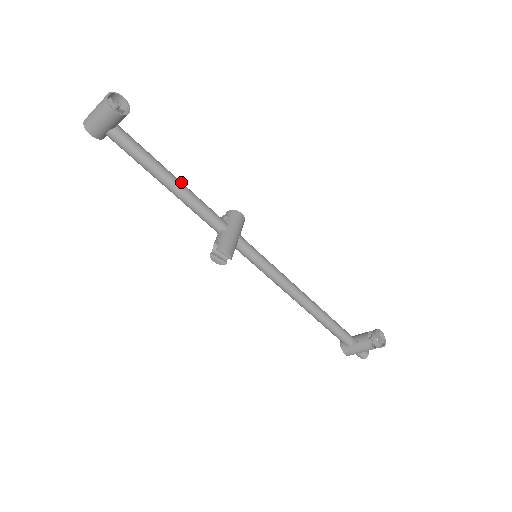
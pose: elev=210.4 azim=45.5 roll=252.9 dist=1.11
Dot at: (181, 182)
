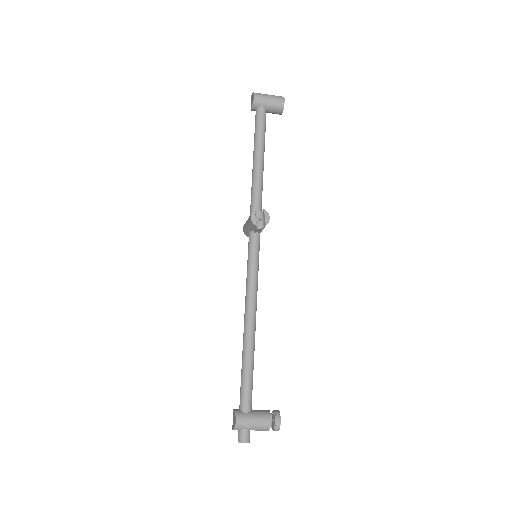
Dot at: occluded
